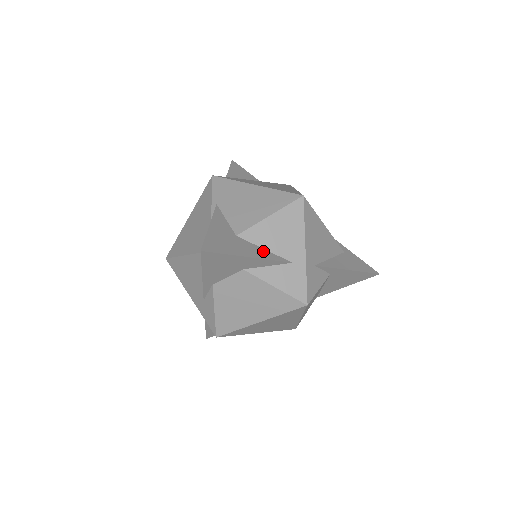
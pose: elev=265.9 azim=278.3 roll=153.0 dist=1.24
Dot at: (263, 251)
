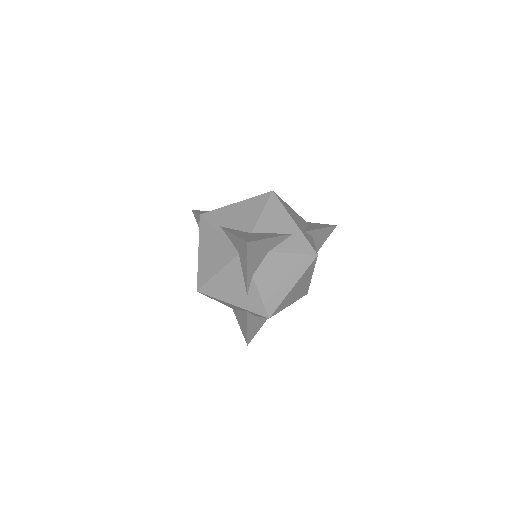
Dot at: (273, 234)
